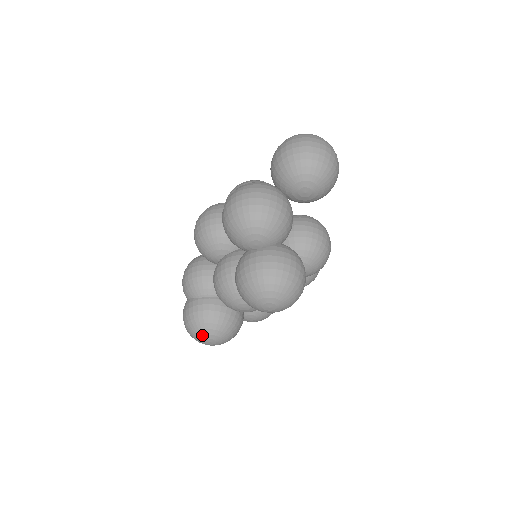
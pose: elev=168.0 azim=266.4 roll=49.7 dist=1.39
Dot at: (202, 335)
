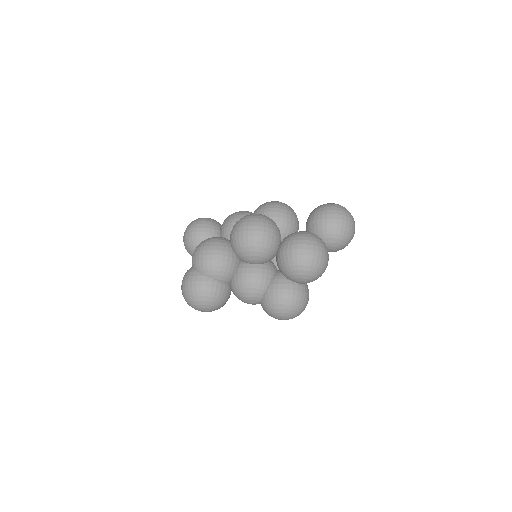
Dot at: (206, 308)
